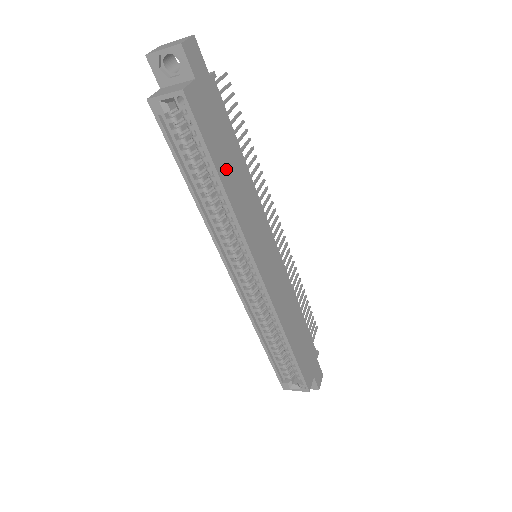
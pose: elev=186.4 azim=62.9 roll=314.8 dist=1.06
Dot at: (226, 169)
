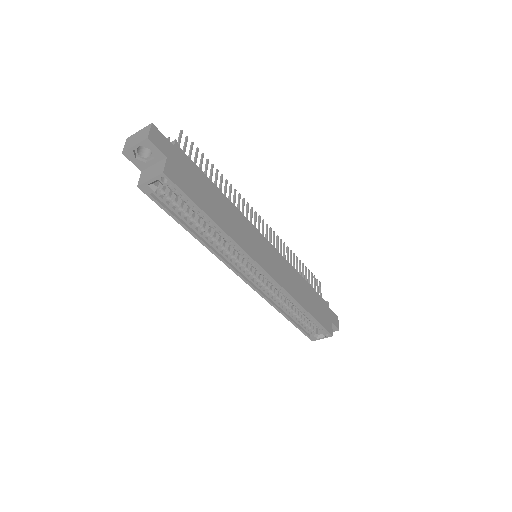
Dot at: (213, 209)
